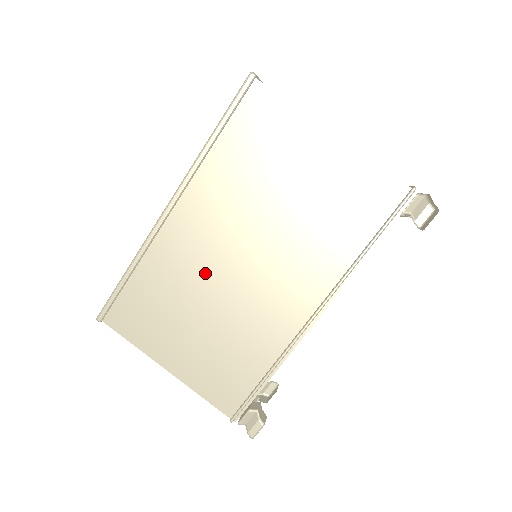
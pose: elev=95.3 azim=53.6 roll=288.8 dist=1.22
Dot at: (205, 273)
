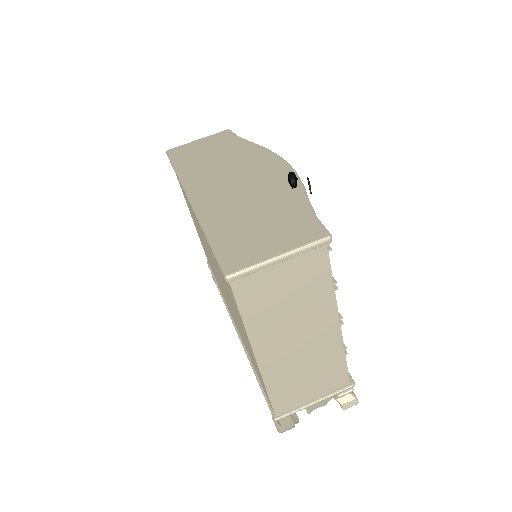
Dot at: (202, 237)
